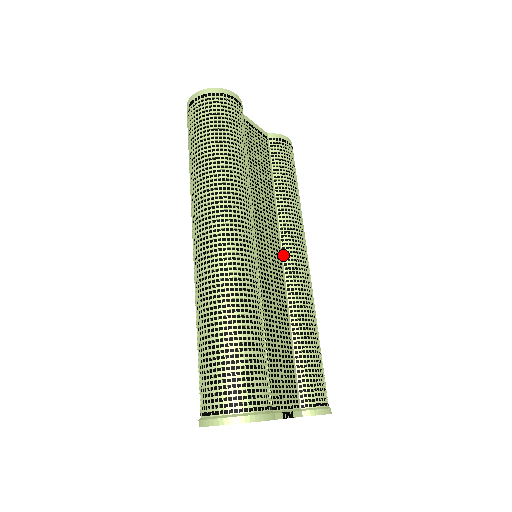
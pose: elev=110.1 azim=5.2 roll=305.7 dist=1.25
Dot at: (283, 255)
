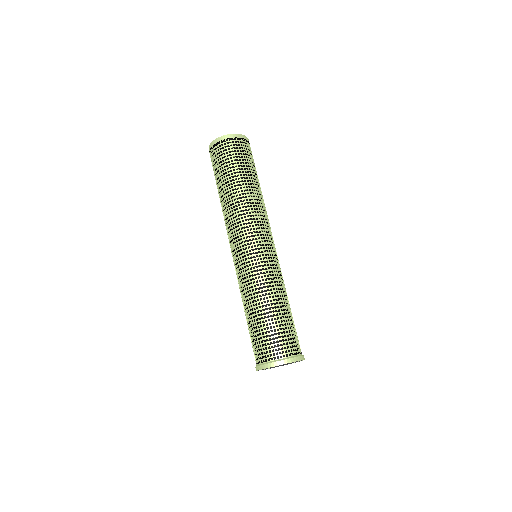
Dot at: occluded
